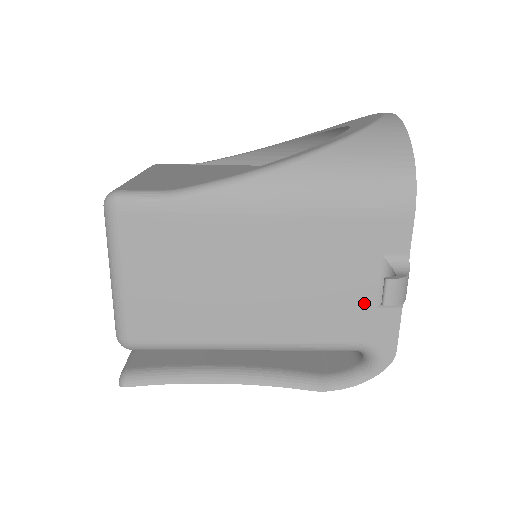
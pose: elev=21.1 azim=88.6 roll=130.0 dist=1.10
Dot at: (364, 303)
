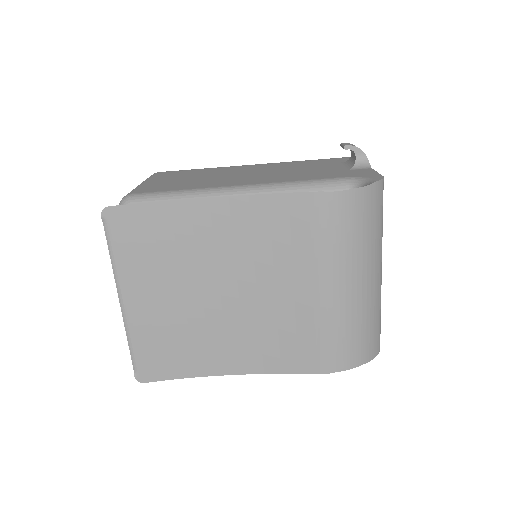
Dot at: (338, 170)
